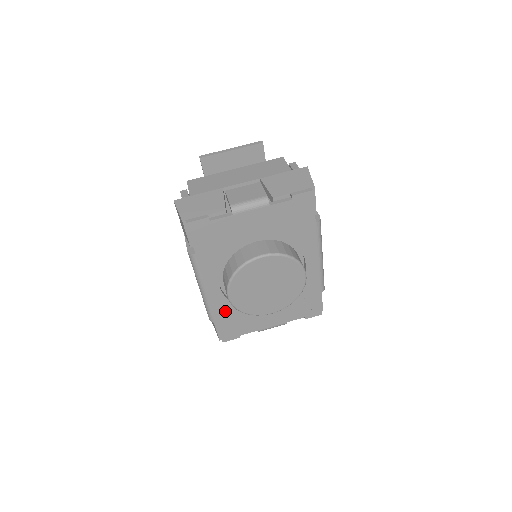
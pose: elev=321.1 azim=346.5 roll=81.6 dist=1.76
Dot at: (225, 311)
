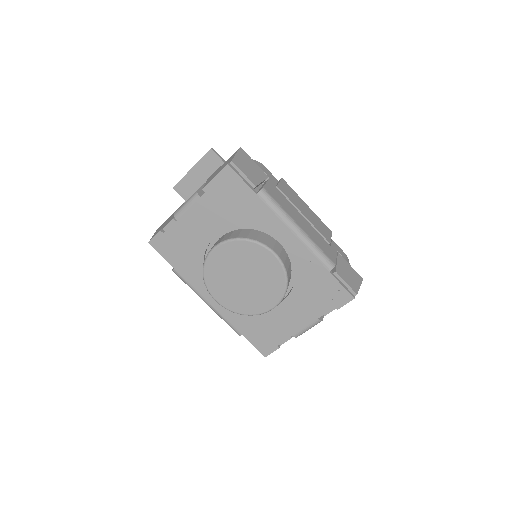
Dot at: (242, 320)
